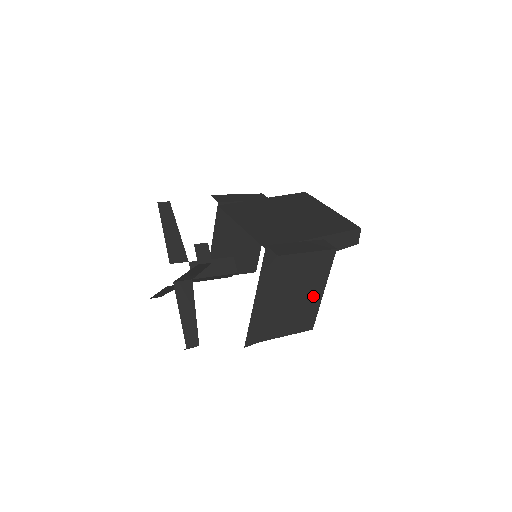
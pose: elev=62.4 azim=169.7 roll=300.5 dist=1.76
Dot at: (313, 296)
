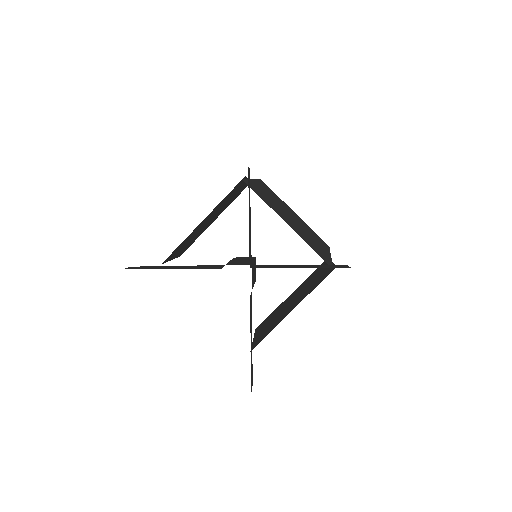
Dot at: occluded
